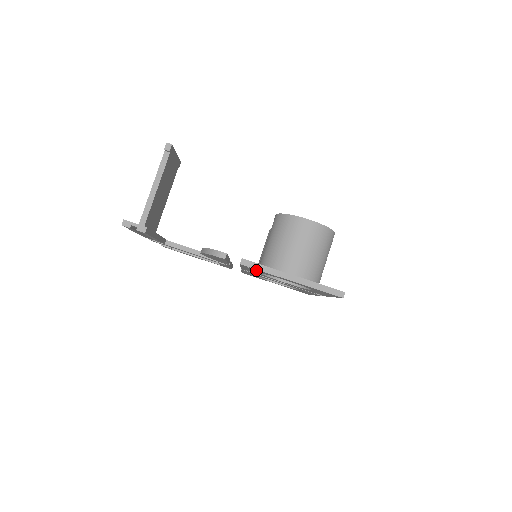
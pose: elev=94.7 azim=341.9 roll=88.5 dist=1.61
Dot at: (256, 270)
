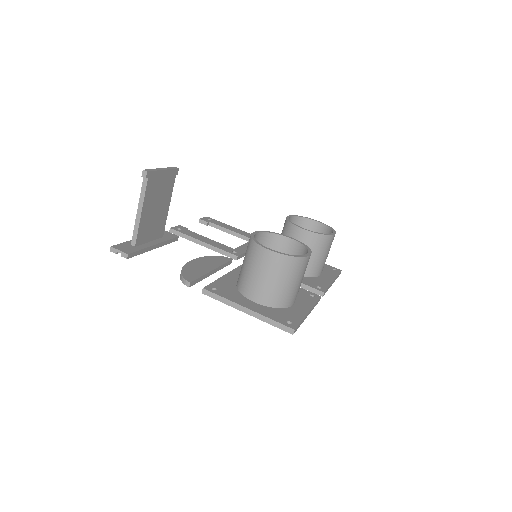
Dot at: occluded
